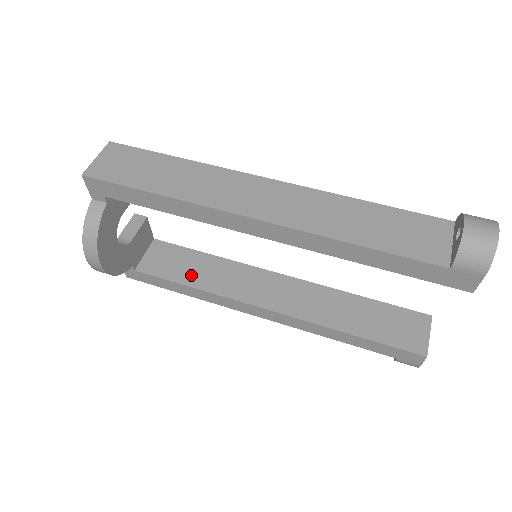
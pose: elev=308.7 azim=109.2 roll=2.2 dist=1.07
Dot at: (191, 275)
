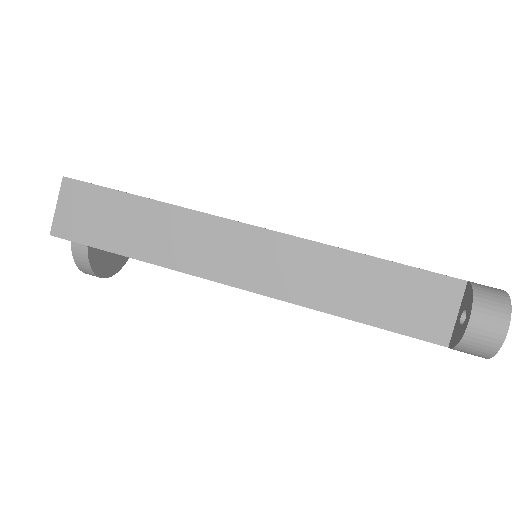
Dot at: occluded
